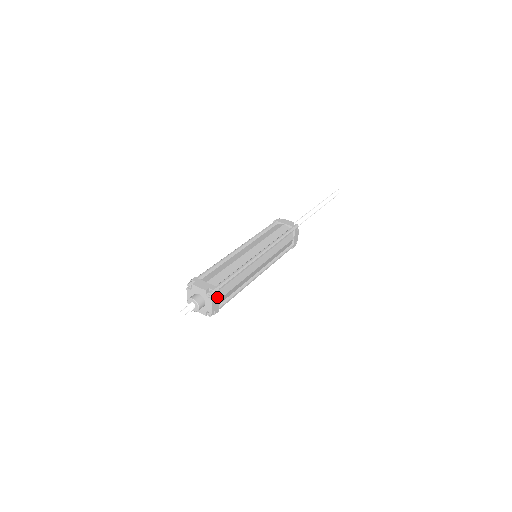
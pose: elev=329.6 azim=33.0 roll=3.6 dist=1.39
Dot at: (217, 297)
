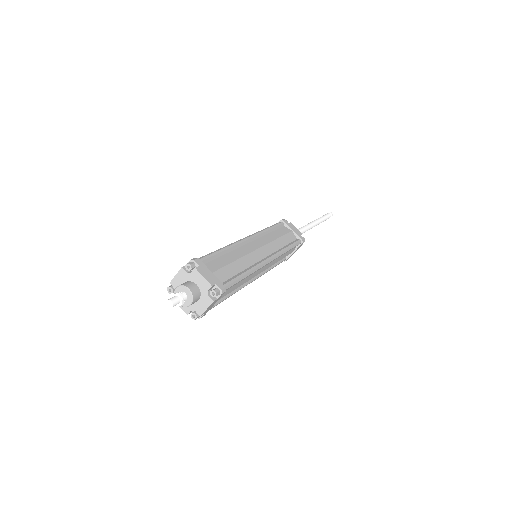
Dot at: (218, 299)
